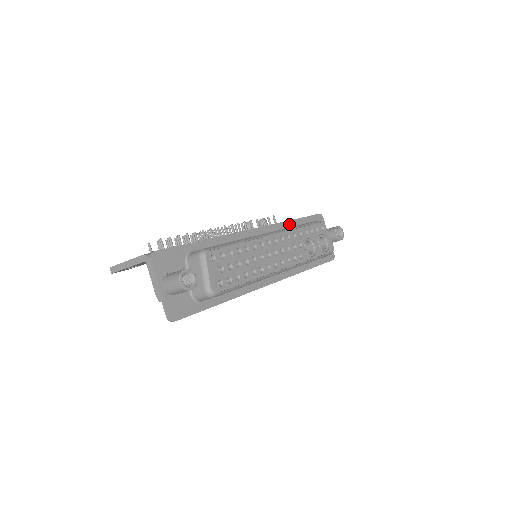
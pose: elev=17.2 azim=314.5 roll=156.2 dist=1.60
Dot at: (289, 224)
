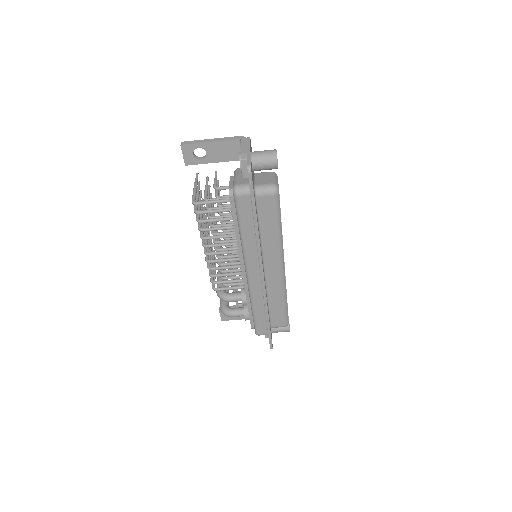
Dot at: occluded
